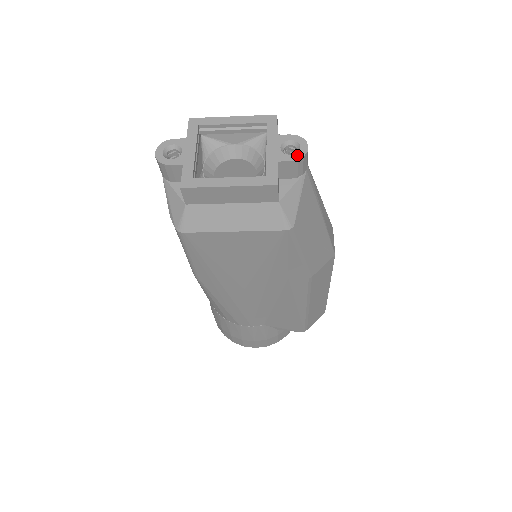
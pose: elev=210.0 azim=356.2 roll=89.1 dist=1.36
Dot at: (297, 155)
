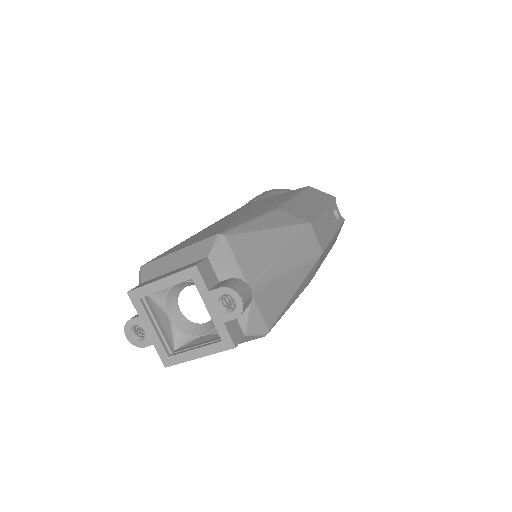
Dot at: (236, 311)
